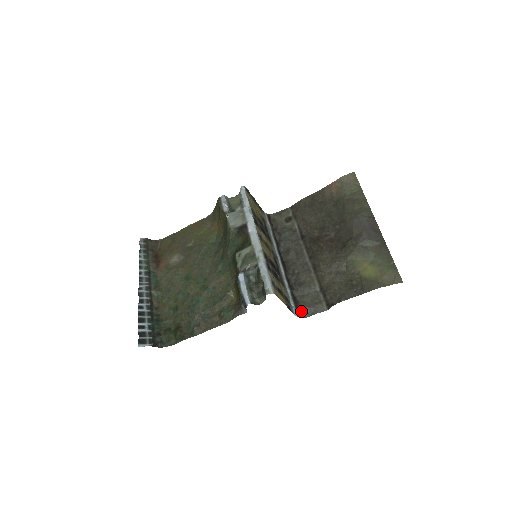
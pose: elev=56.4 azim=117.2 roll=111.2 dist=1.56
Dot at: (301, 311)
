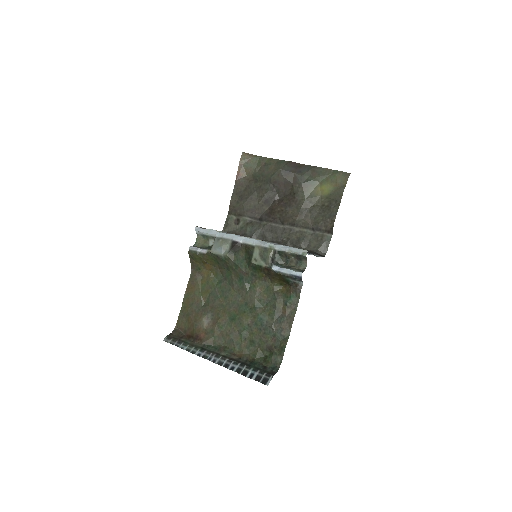
Dot at: (320, 253)
